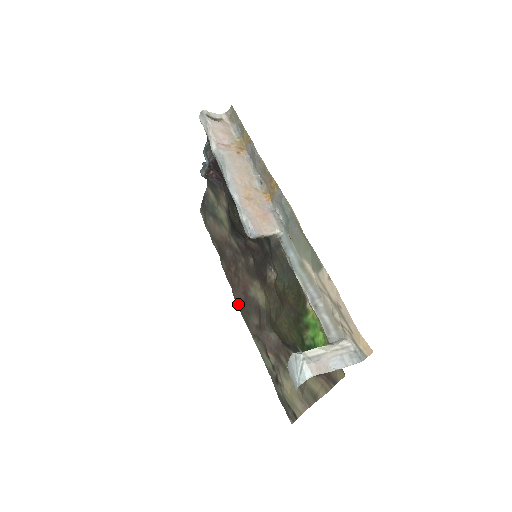
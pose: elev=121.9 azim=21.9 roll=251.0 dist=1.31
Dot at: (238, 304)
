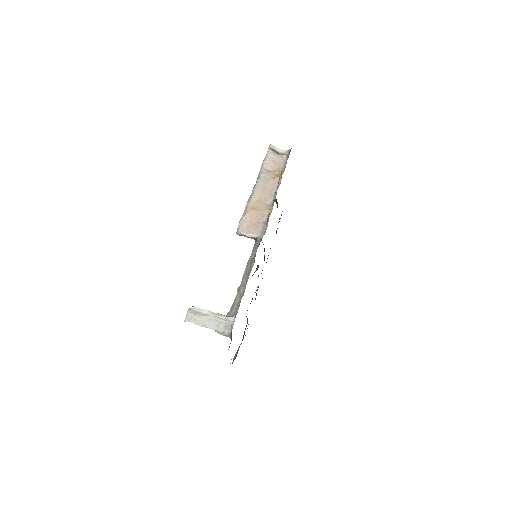
Dot at: occluded
